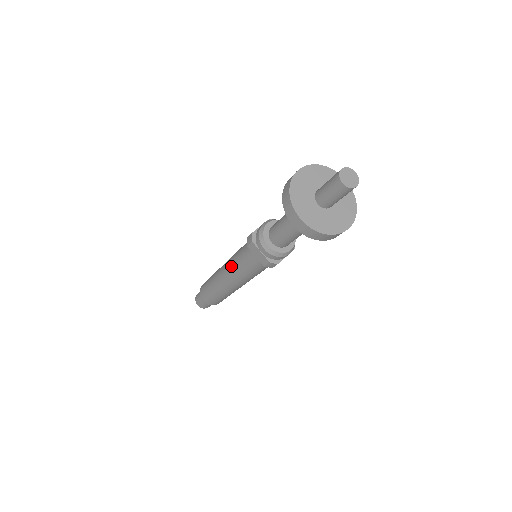
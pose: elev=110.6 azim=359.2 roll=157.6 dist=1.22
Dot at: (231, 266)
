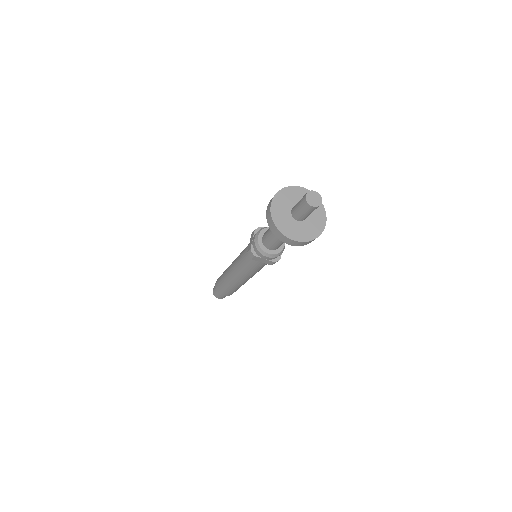
Dot at: occluded
